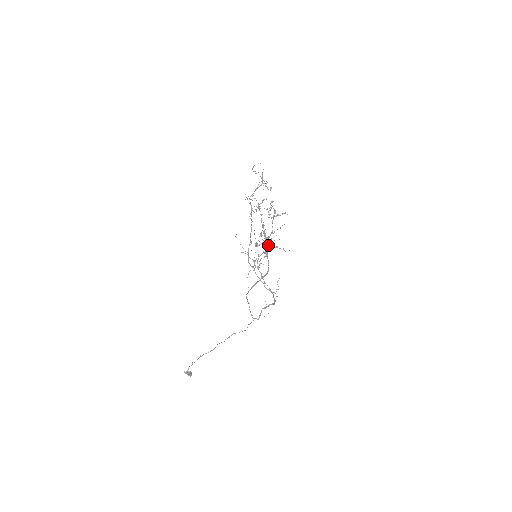
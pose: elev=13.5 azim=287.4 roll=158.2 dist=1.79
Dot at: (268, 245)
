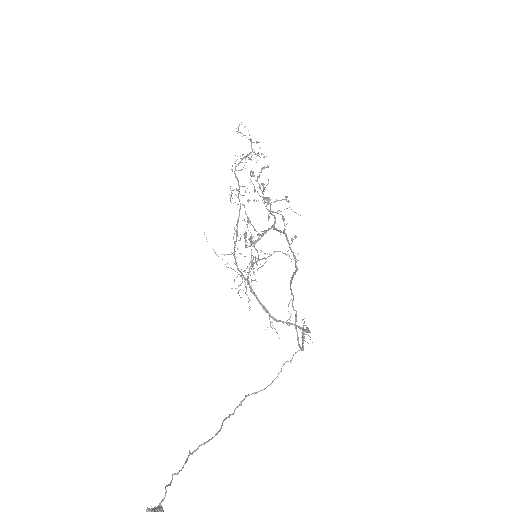
Dot at: (284, 230)
